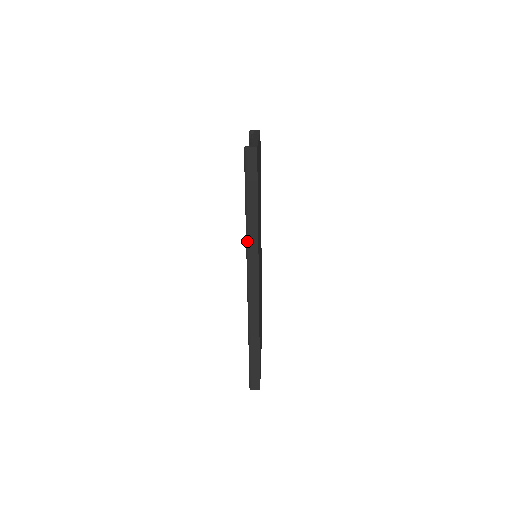
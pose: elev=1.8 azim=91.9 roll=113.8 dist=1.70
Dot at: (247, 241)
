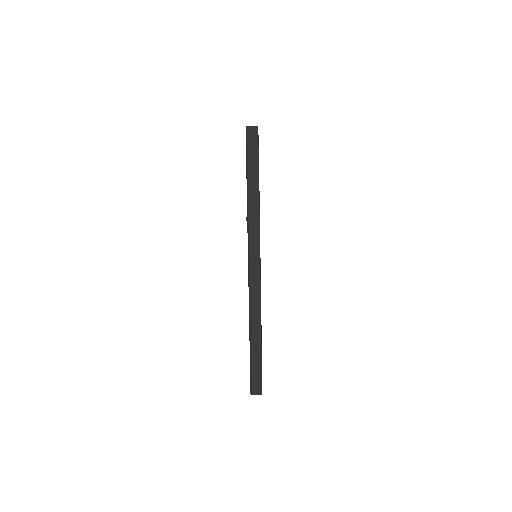
Dot at: (248, 221)
